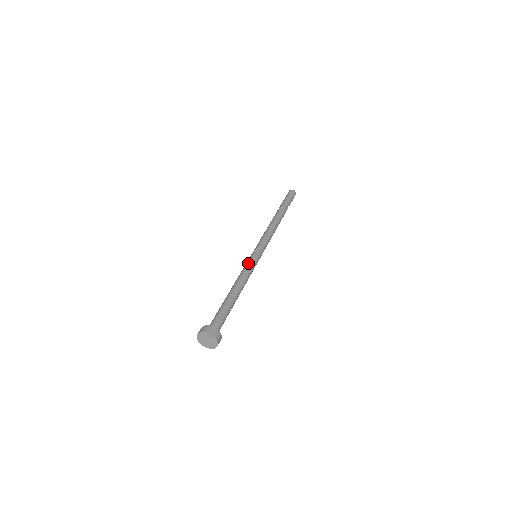
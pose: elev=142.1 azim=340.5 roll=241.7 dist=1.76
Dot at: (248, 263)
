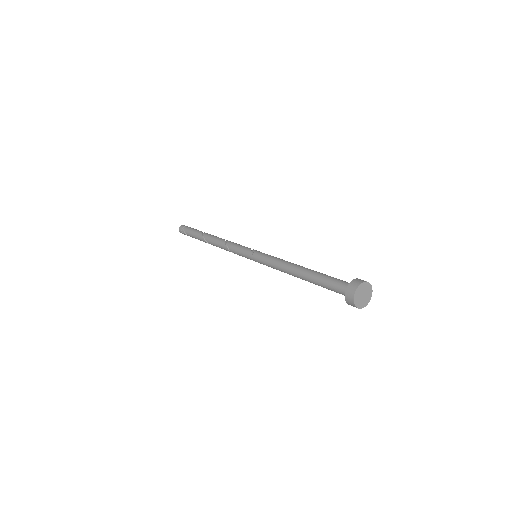
Dot at: (269, 255)
